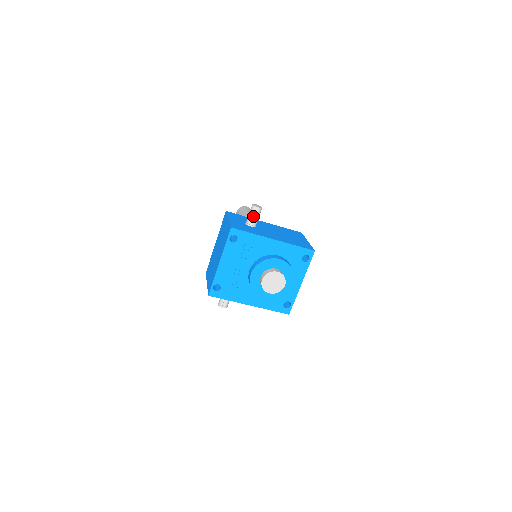
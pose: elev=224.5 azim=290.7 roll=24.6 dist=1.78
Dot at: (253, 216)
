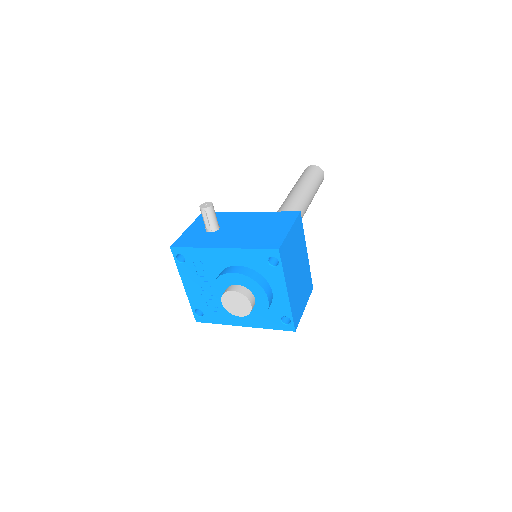
Dot at: (204, 220)
